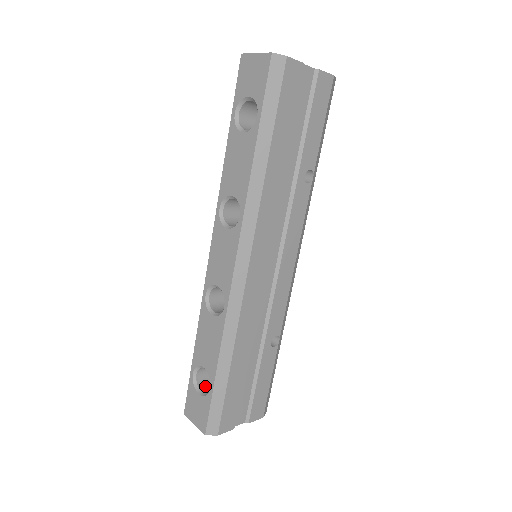
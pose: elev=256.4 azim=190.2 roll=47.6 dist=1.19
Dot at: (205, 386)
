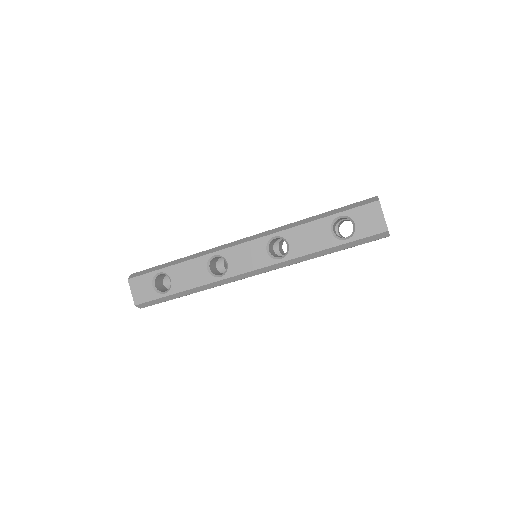
Dot at: (157, 281)
